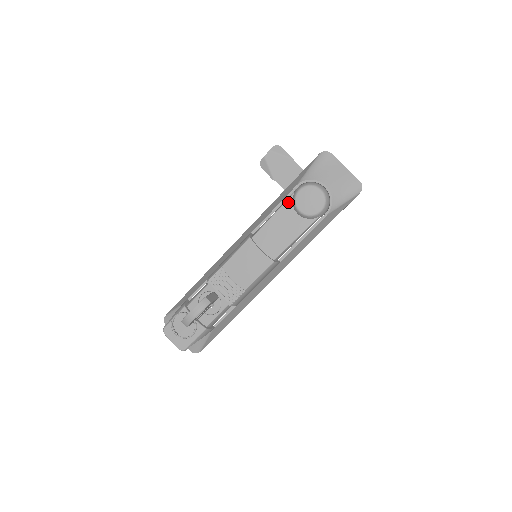
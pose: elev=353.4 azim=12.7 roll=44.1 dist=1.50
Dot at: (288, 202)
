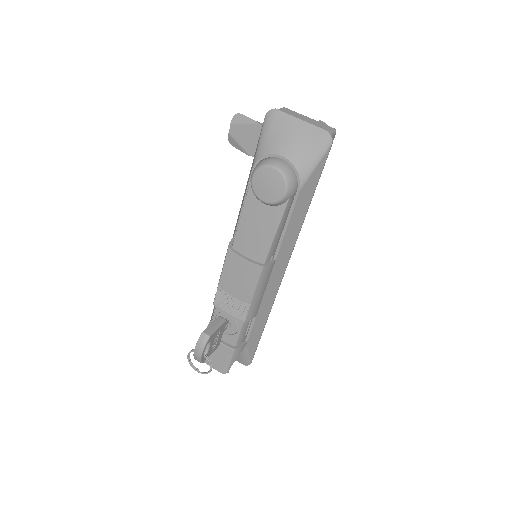
Dot at: (249, 194)
